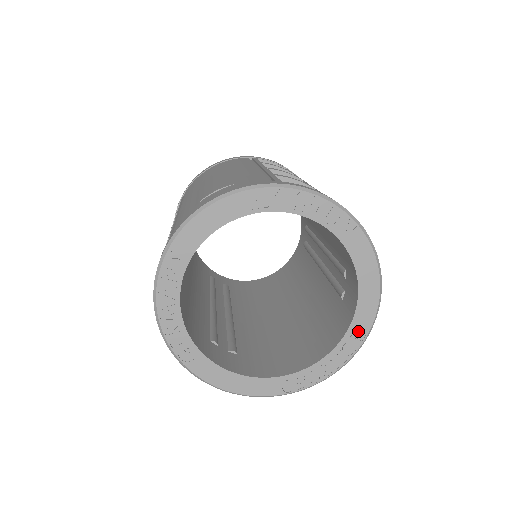
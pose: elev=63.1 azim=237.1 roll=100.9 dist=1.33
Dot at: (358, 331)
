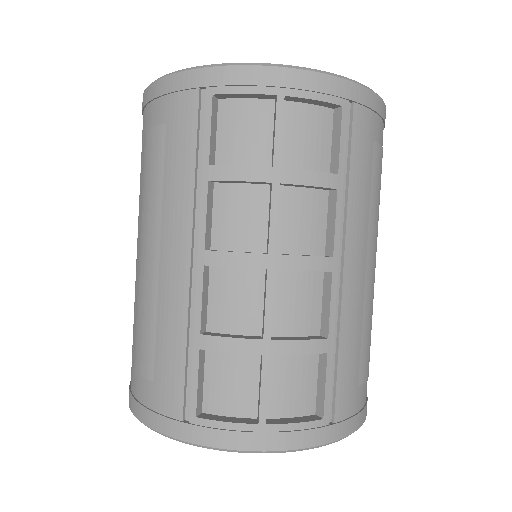
Dot at: occluded
